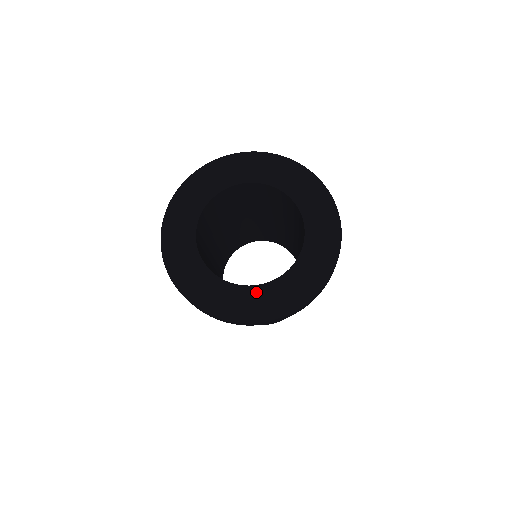
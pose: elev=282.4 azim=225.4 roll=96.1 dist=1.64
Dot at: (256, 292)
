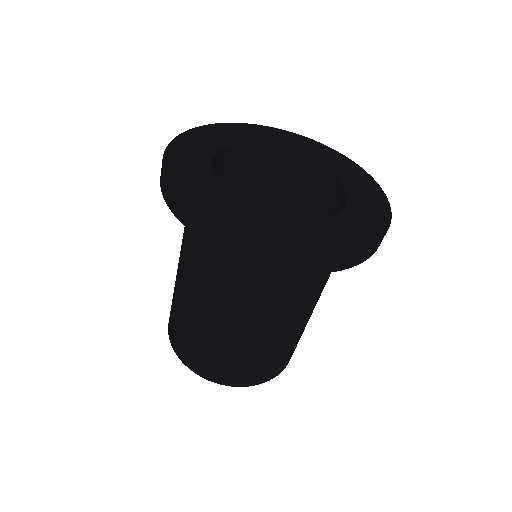
Dot at: (353, 210)
